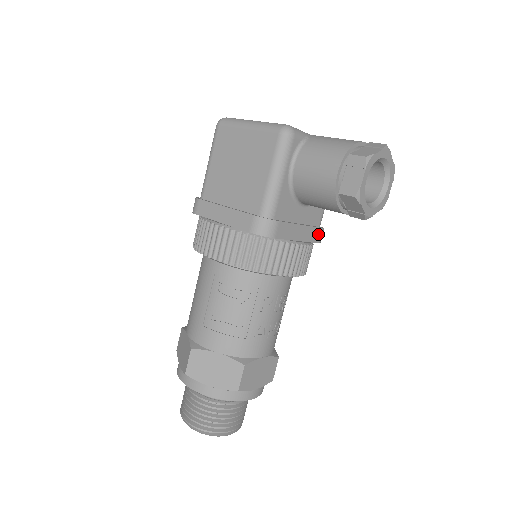
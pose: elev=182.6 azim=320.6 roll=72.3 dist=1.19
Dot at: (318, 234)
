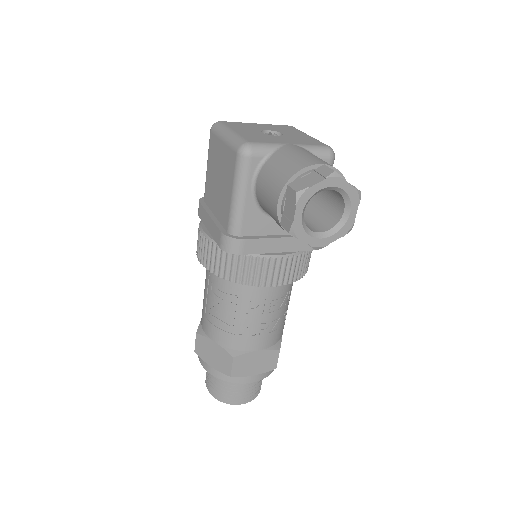
Dot at: occluded
